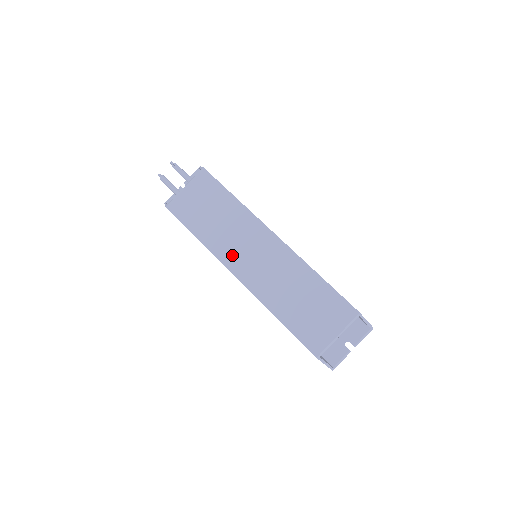
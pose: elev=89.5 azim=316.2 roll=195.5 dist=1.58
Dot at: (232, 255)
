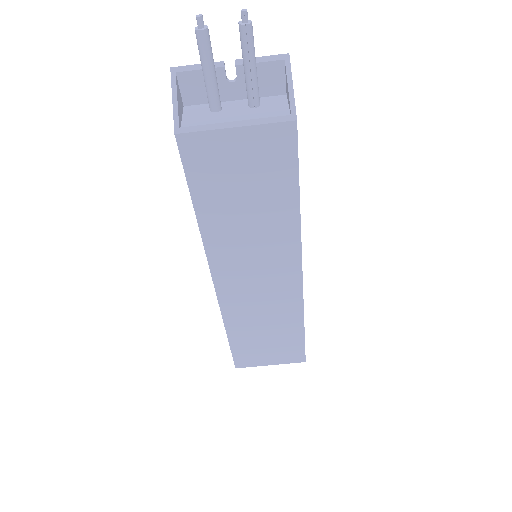
Dot at: (229, 261)
